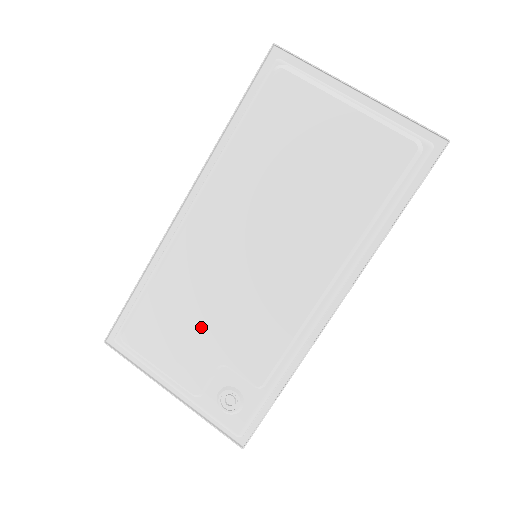
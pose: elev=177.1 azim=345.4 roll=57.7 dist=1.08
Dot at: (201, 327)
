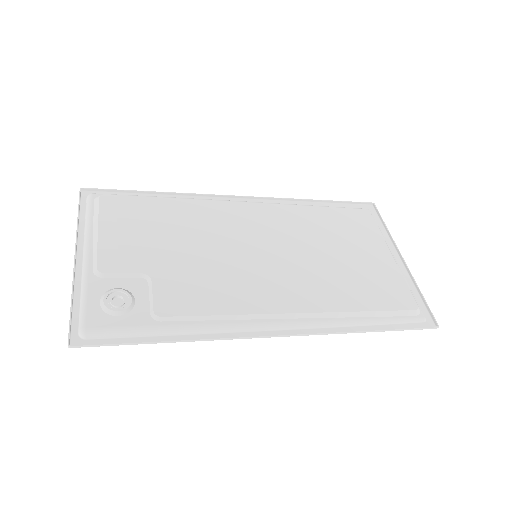
Dot at: (167, 245)
